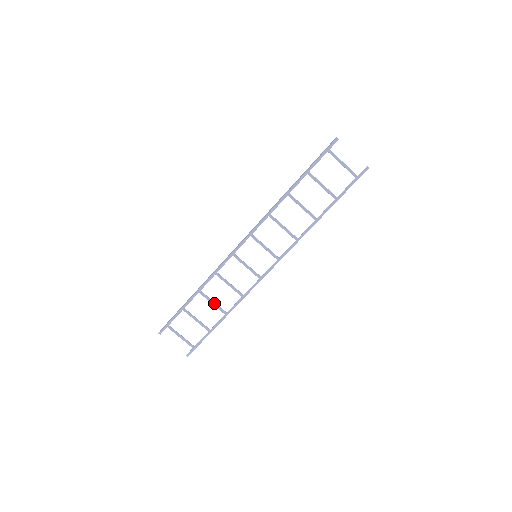
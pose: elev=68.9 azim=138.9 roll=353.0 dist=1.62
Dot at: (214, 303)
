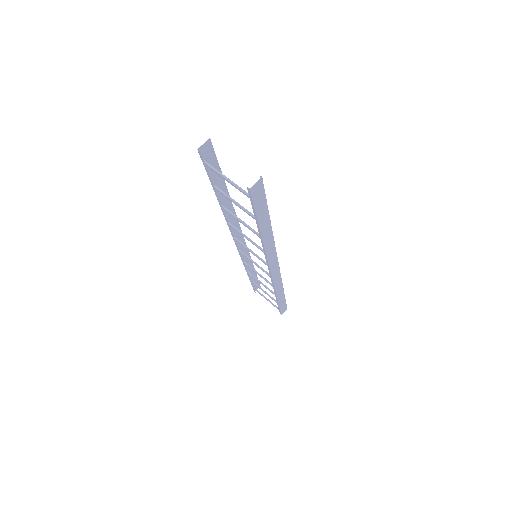
Dot at: (263, 285)
